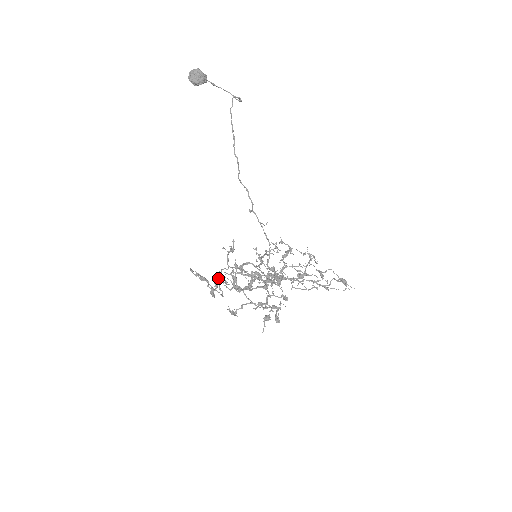
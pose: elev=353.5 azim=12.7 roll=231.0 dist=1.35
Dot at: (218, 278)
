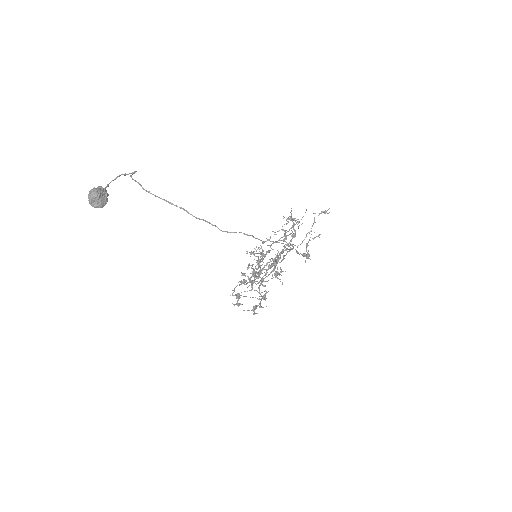
Dot at: (237, 294)
